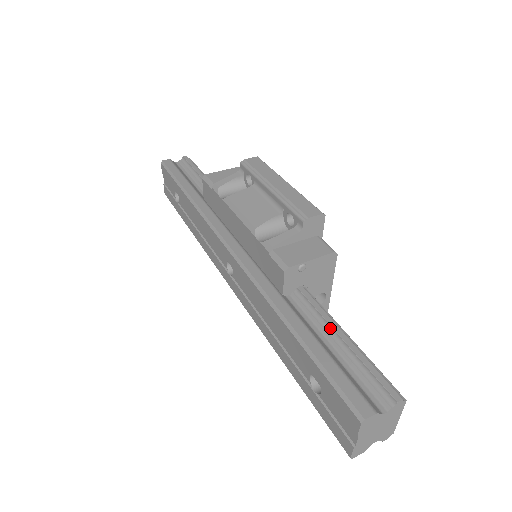
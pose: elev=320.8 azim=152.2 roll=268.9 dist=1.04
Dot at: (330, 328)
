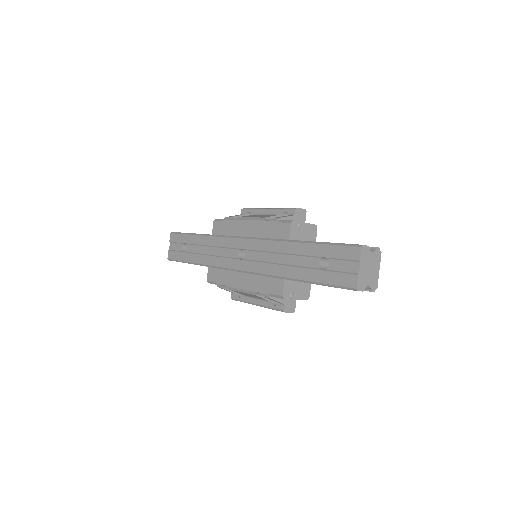
Dot at: occluded
